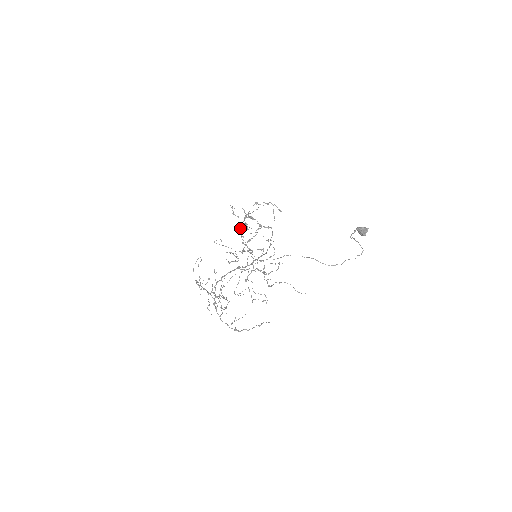
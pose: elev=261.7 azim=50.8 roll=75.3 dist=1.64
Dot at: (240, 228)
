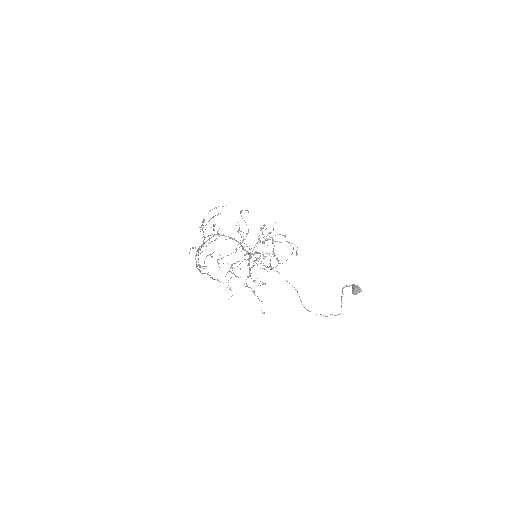
Dot at: (257, 242)
